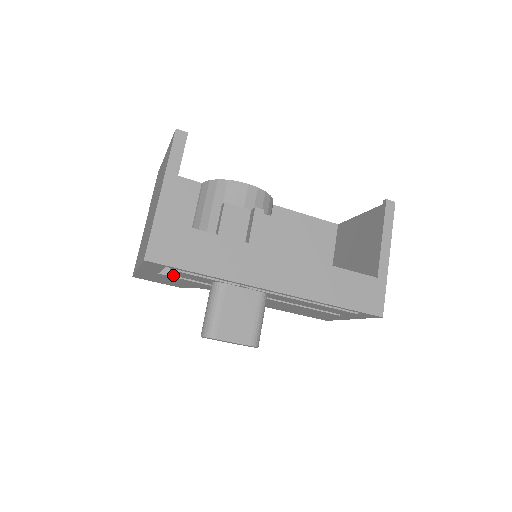
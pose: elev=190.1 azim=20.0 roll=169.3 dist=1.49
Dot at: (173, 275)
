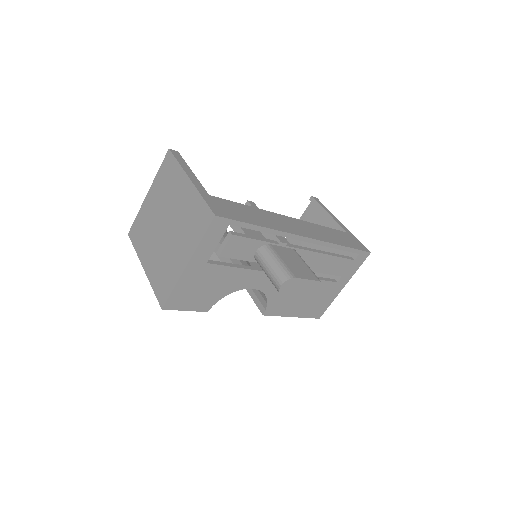
Dot at: occluded
